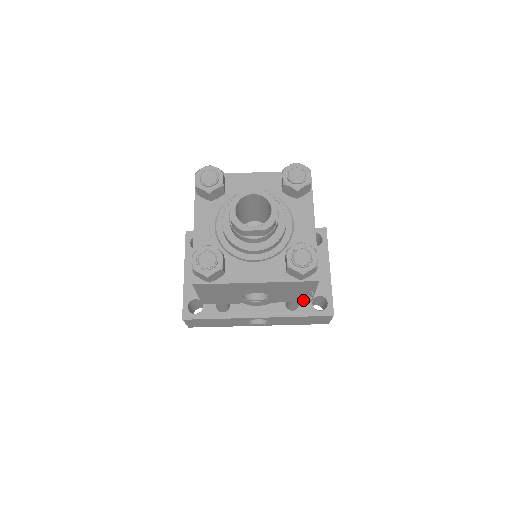
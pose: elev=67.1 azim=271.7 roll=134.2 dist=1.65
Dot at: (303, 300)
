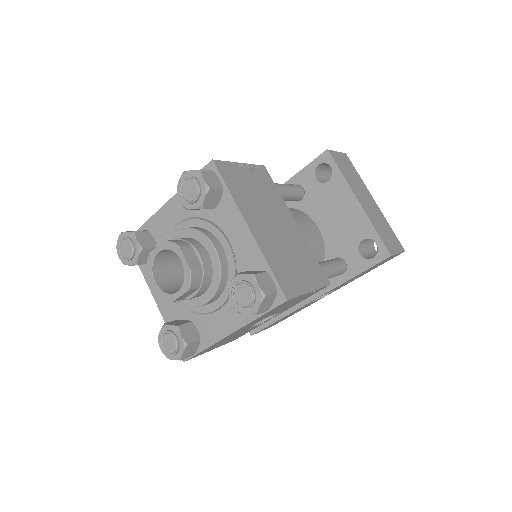
Dot at: (318, 291)
